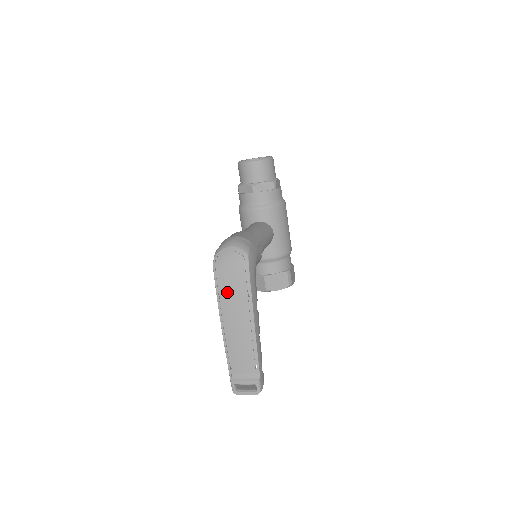
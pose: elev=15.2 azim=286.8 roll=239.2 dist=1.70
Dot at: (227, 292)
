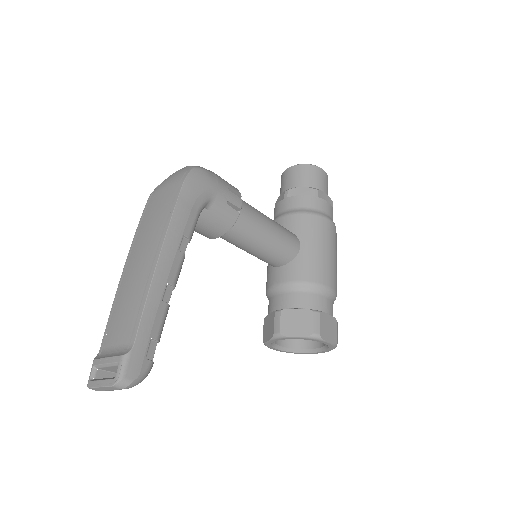
Dot at: (149, 217)
